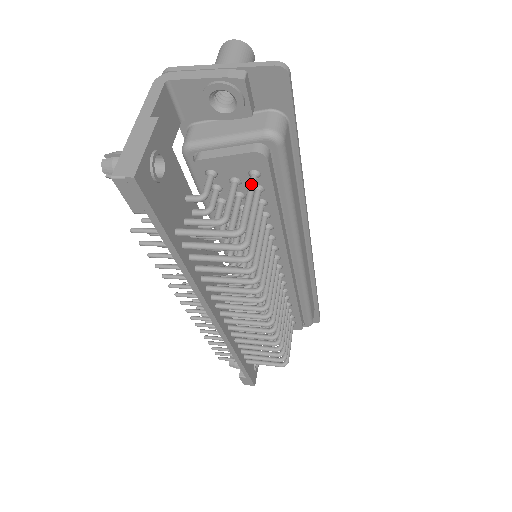
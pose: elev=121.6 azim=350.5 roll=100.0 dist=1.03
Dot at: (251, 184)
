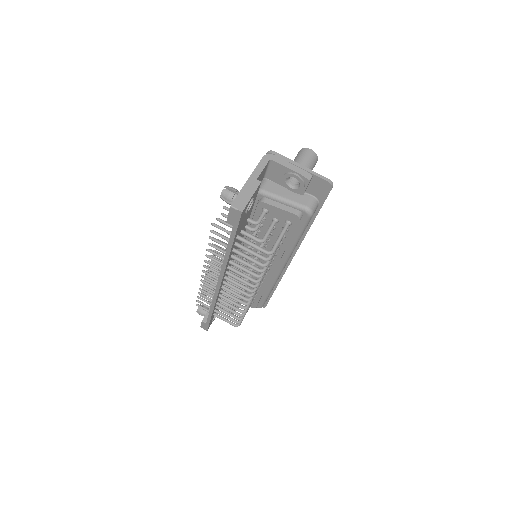
Dot at: (285, 228)
